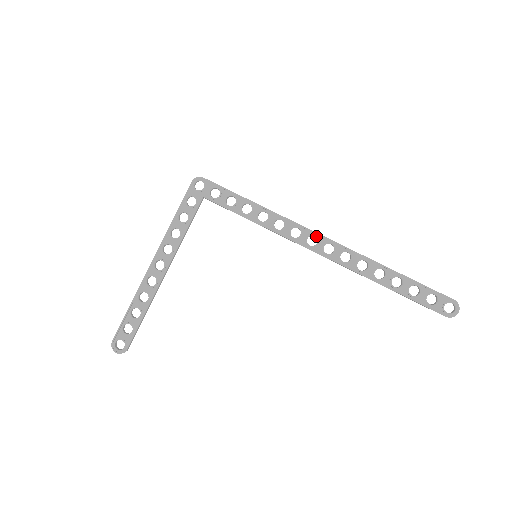
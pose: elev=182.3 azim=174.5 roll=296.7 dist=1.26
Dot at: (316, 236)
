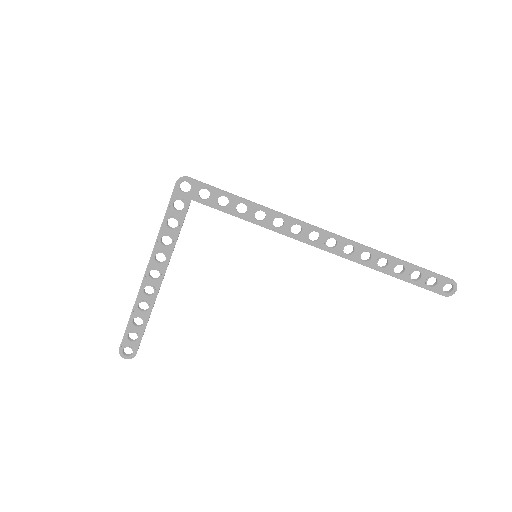
Dot at: (318, 232)
